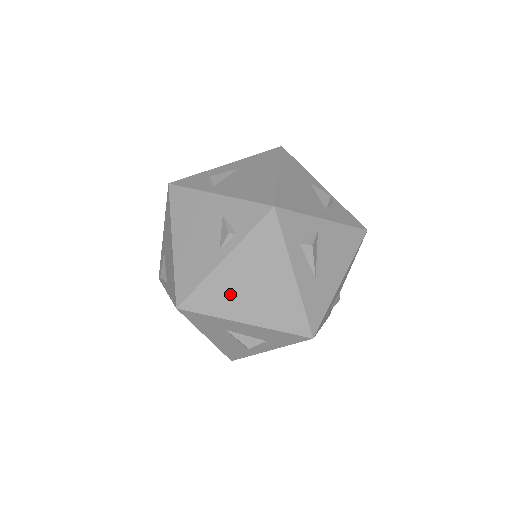
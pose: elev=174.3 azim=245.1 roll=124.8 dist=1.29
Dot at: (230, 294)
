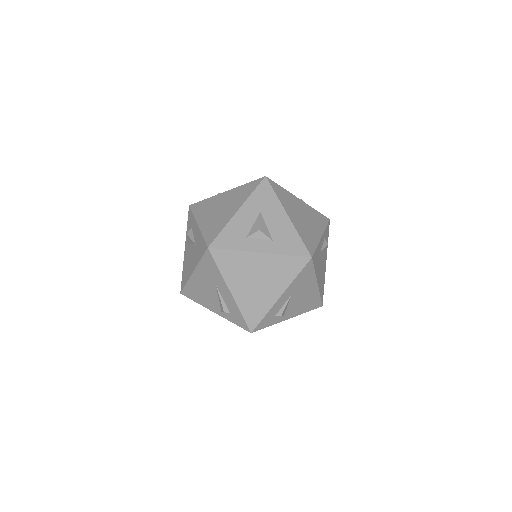
Dot at: occluded
